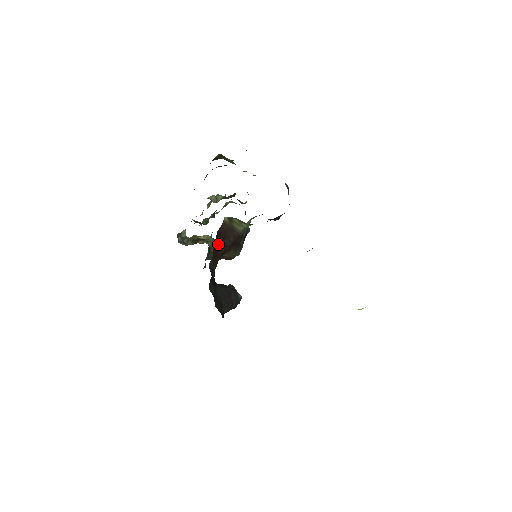
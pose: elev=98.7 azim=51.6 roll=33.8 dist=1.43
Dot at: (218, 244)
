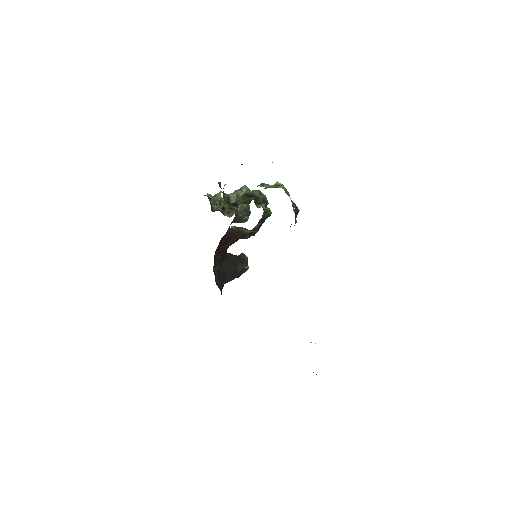
Dot at: (223, 243)
